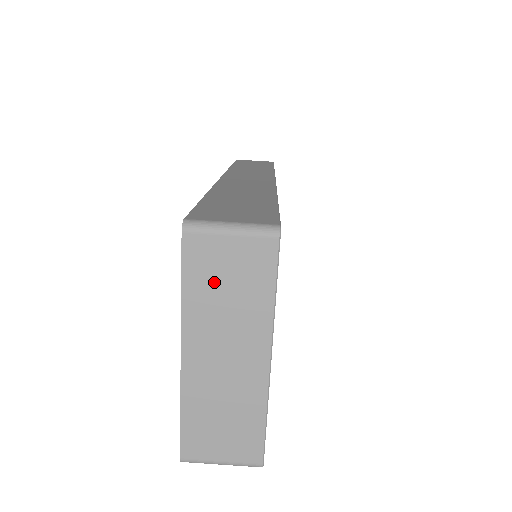
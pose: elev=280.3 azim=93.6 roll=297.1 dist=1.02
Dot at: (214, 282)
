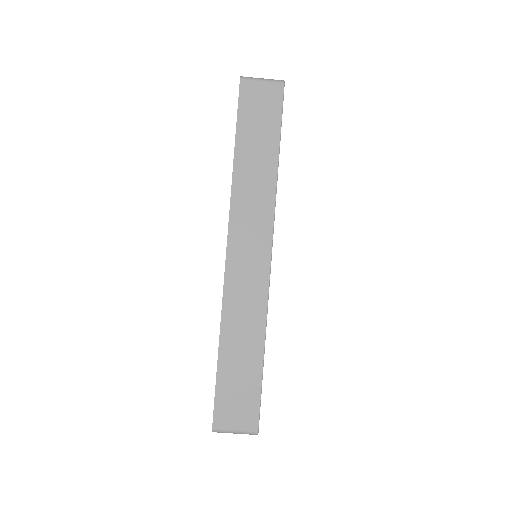
Dot at: occluded
